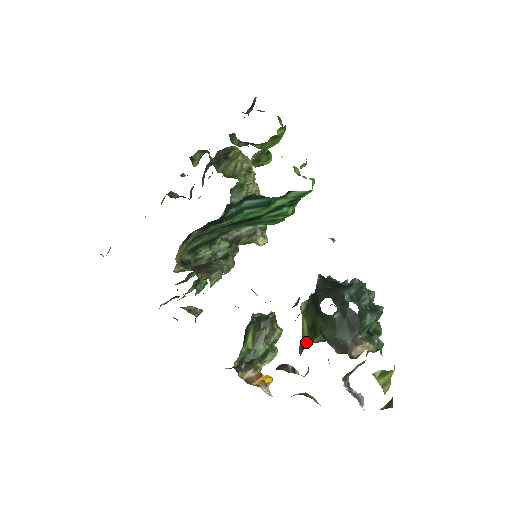
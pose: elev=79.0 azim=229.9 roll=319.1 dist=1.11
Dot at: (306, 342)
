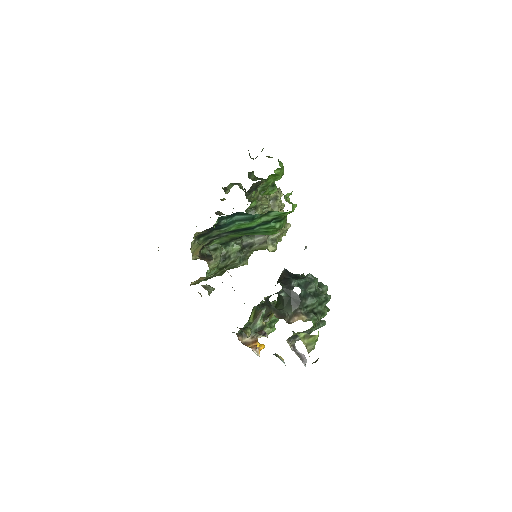
Dot at: (270, 314)
